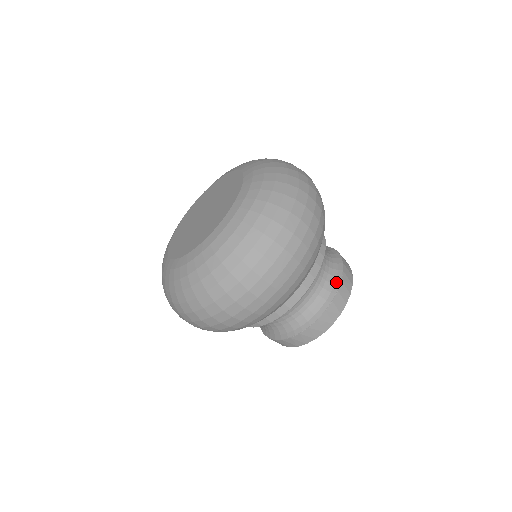
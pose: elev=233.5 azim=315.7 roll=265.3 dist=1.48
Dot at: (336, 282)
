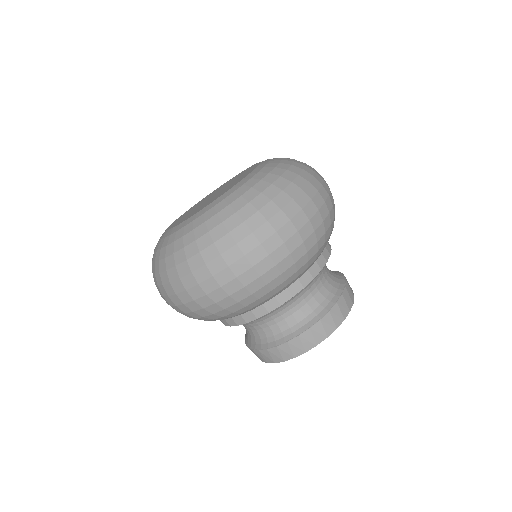
Dot at: (304, 326)
